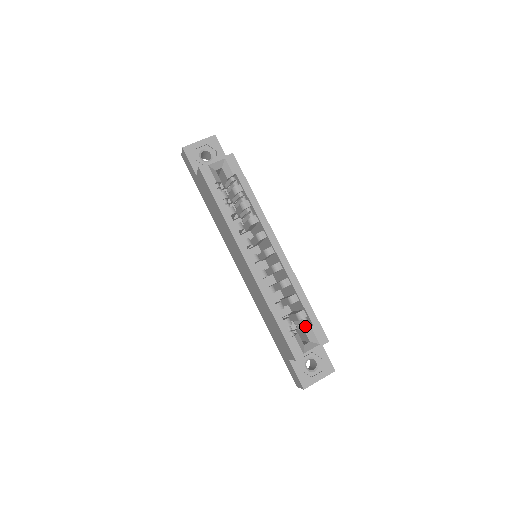
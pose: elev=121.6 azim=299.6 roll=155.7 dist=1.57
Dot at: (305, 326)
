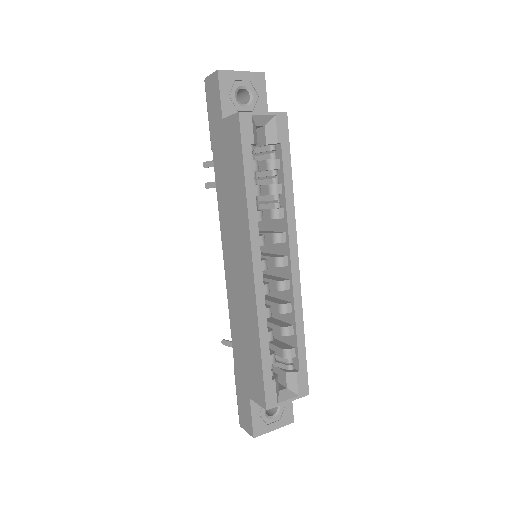
Dot at: (288, 367)
